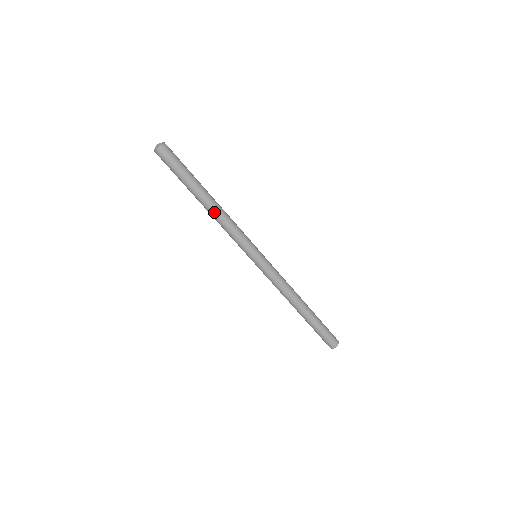
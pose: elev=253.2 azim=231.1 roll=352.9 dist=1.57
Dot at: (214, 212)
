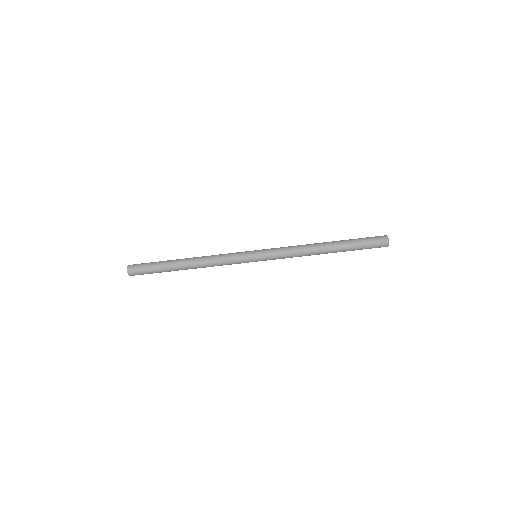
Dot at: occluded
